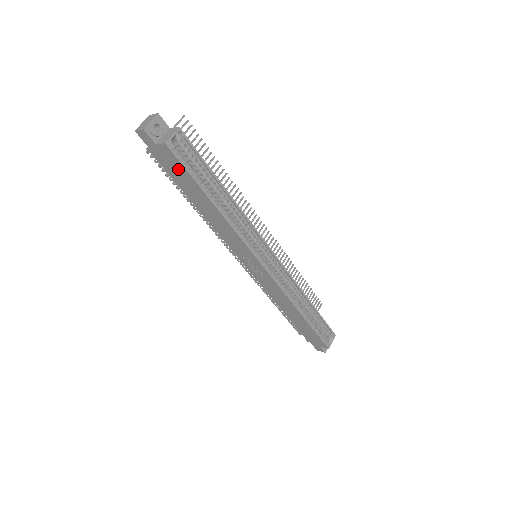
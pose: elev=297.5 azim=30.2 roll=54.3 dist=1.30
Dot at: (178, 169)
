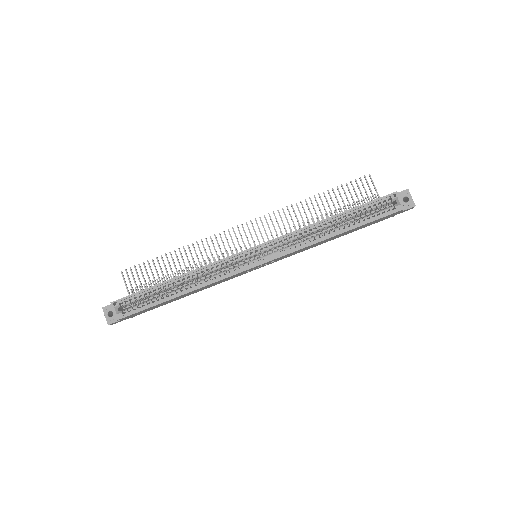
Dot at: (143, 311)
